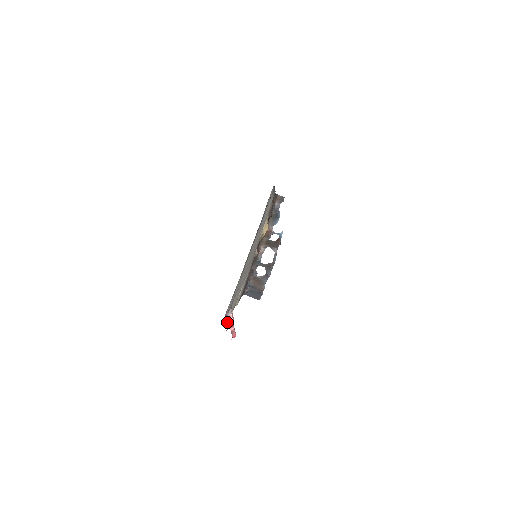
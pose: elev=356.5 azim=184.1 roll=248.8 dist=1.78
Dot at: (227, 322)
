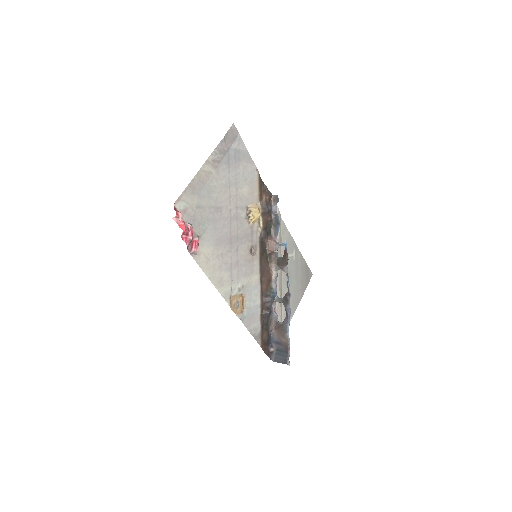
Dot at: (176, 210)
